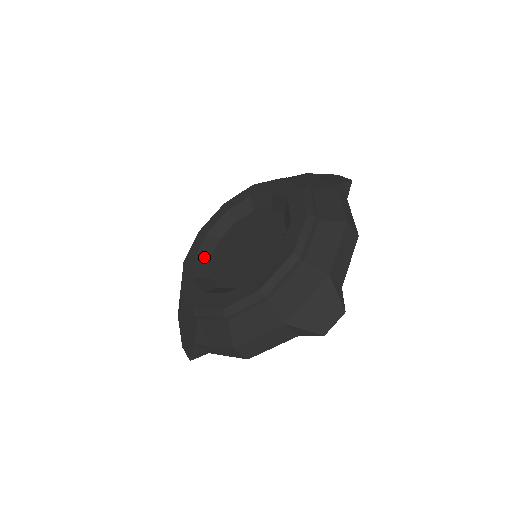
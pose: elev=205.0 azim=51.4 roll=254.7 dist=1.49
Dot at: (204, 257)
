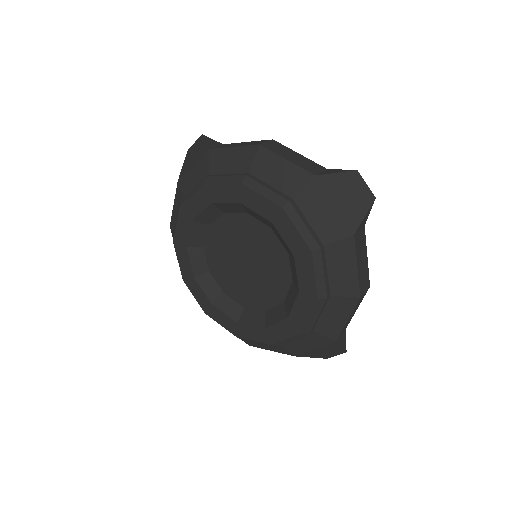
Dot at: (196, 246)
